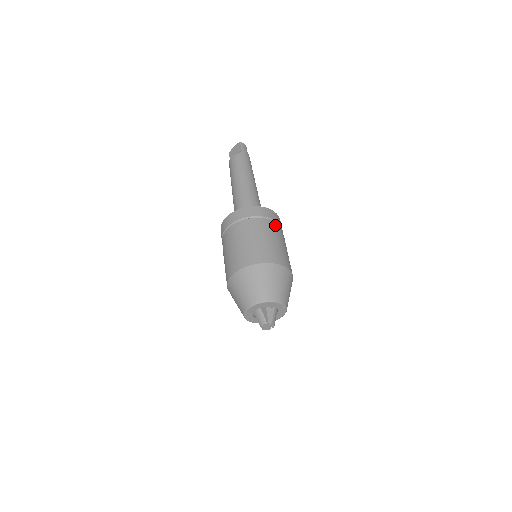
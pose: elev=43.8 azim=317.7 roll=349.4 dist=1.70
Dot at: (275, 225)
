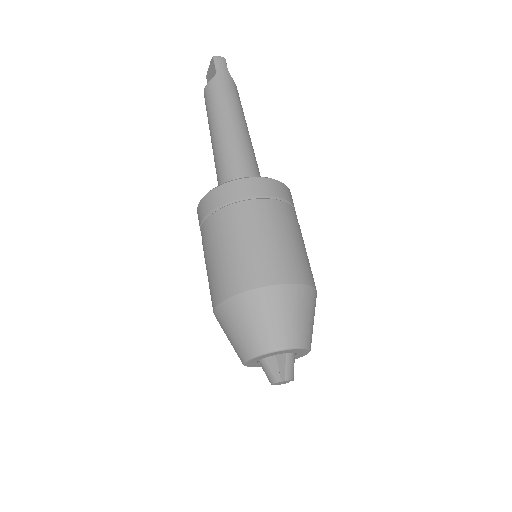
Dot at: (268, 205)
